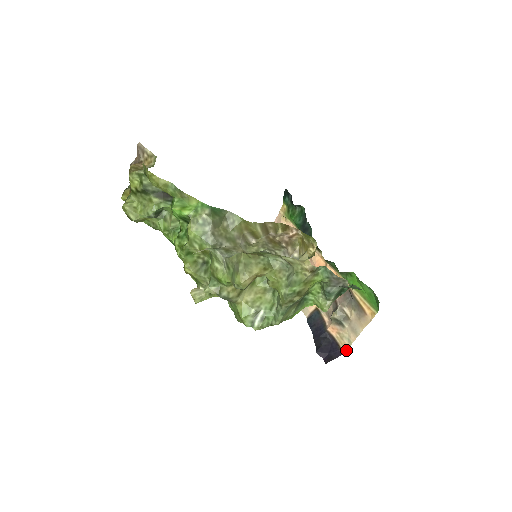
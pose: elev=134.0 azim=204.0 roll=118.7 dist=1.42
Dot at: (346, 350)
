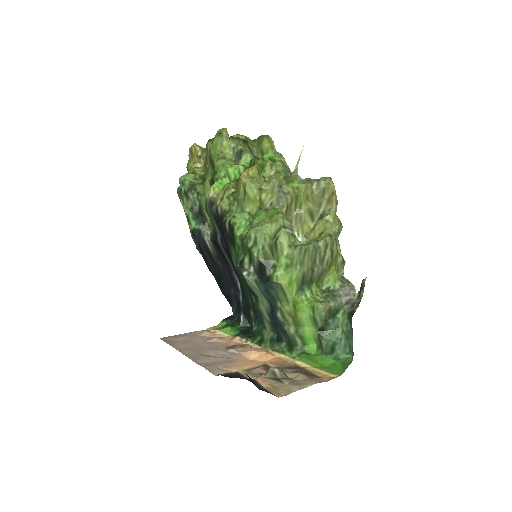
Dot at: (281, 396)
